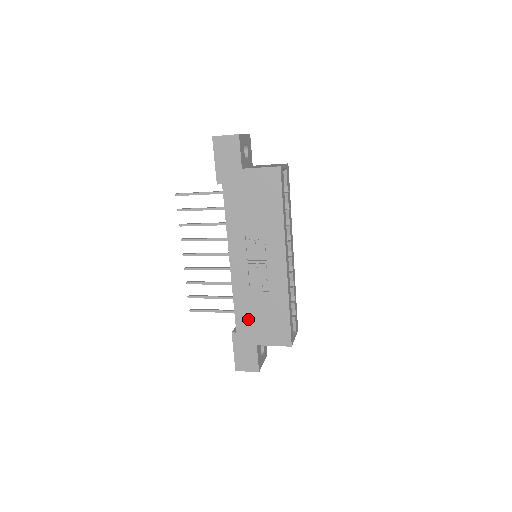
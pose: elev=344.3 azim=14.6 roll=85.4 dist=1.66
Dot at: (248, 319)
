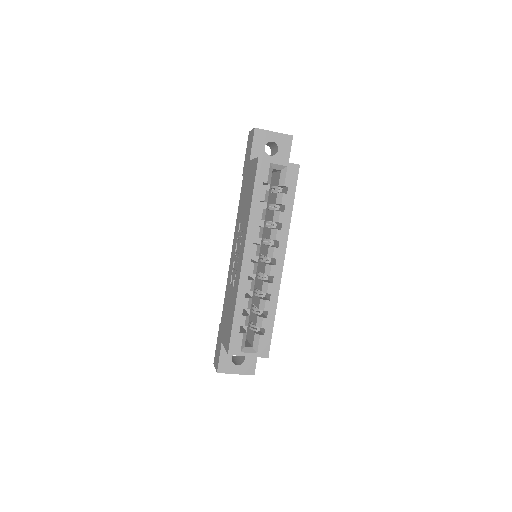
Dot at: (225, 312)
